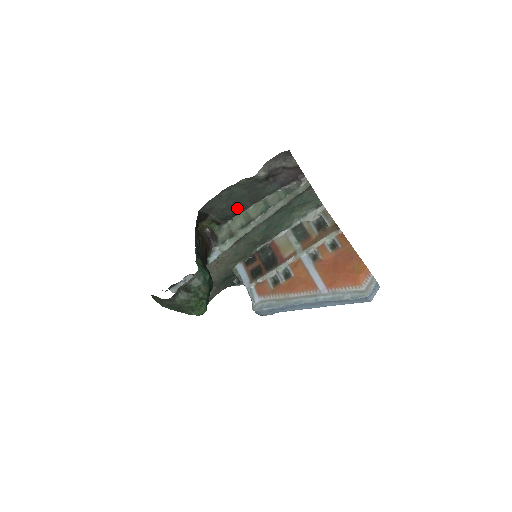
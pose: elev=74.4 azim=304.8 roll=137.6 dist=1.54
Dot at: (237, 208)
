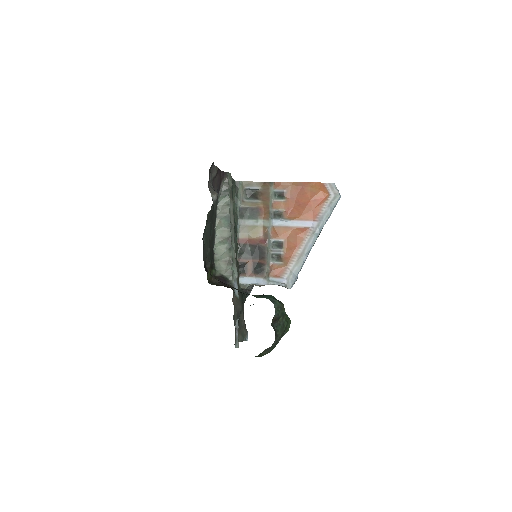
Dot at: (212, 242)
